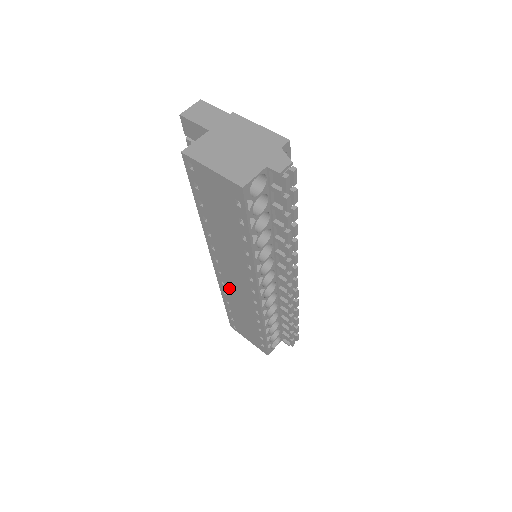
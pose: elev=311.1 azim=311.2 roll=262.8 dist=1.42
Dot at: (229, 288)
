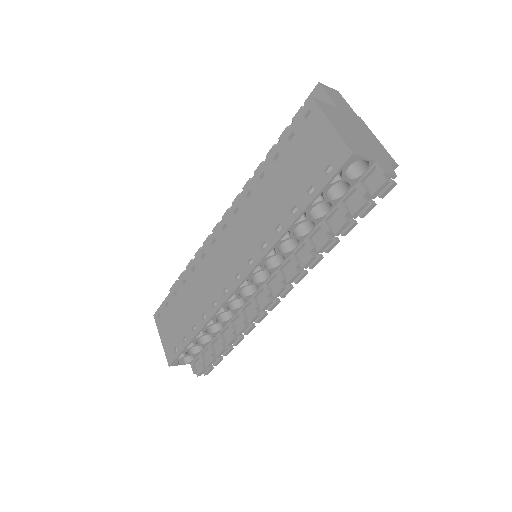
Dot at: (206, 265)
